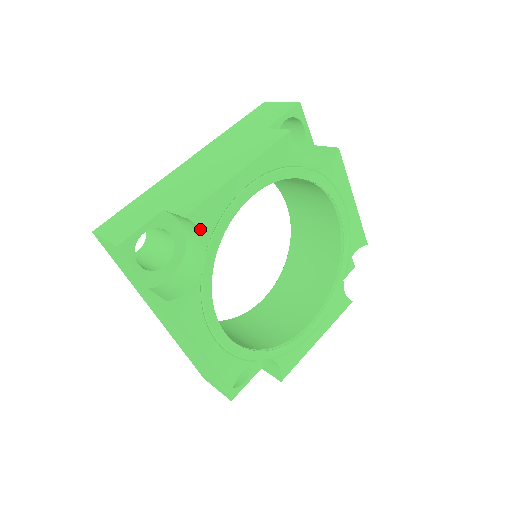
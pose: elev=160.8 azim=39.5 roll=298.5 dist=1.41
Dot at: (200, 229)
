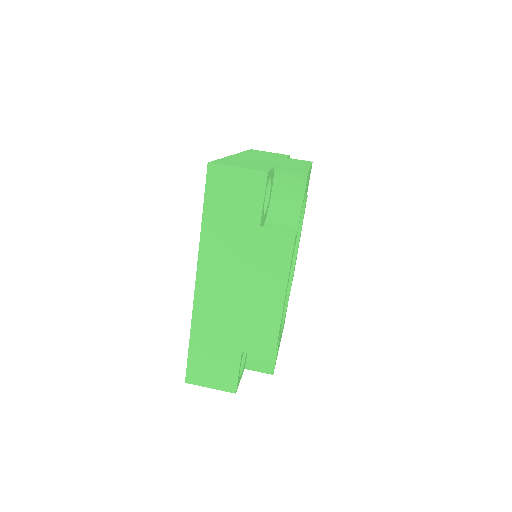
Dot at: (277, 344)
